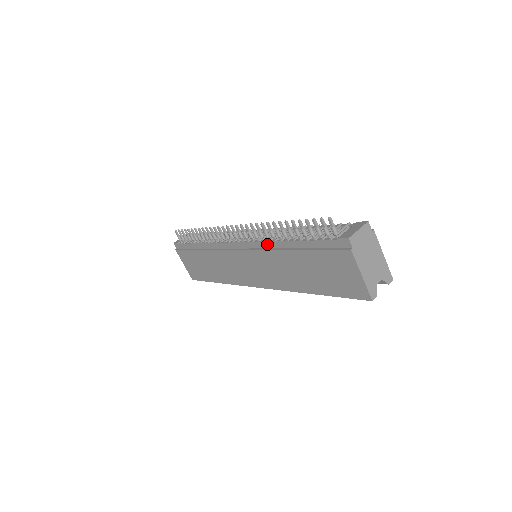
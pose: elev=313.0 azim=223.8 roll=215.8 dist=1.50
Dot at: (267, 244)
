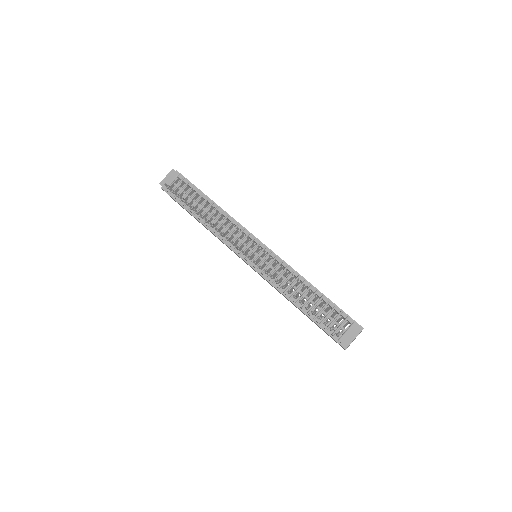
Dot at: (276, 286)
